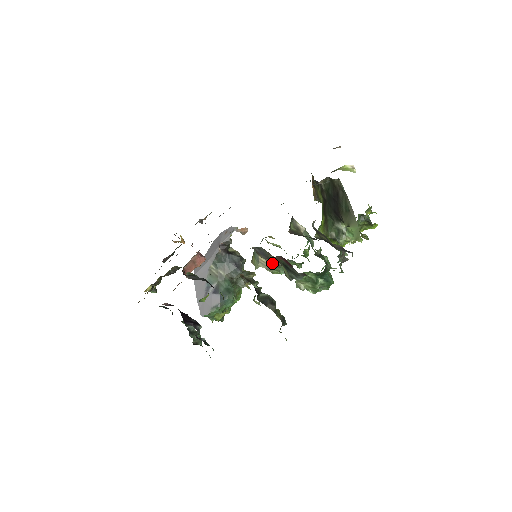
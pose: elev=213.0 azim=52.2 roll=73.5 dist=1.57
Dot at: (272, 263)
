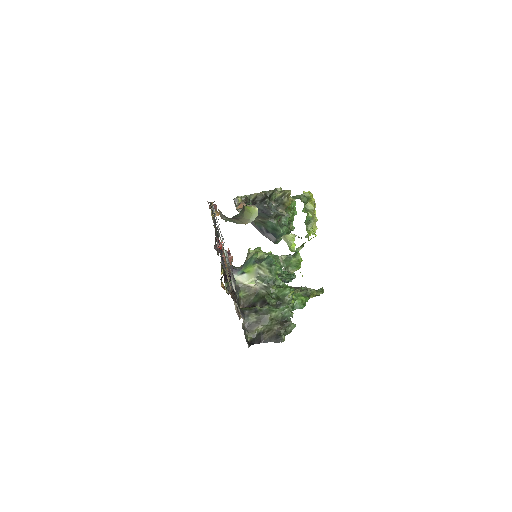
Dot at: occluded
